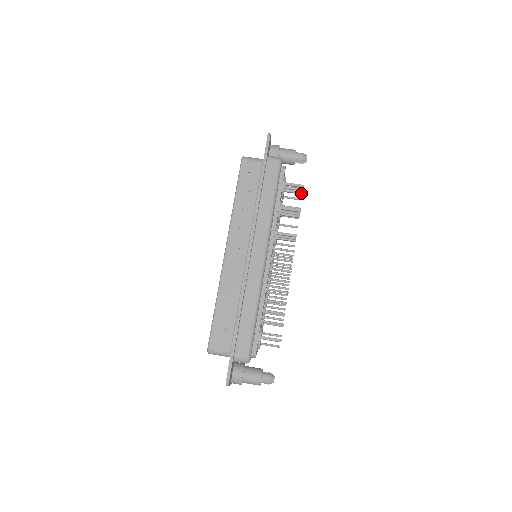
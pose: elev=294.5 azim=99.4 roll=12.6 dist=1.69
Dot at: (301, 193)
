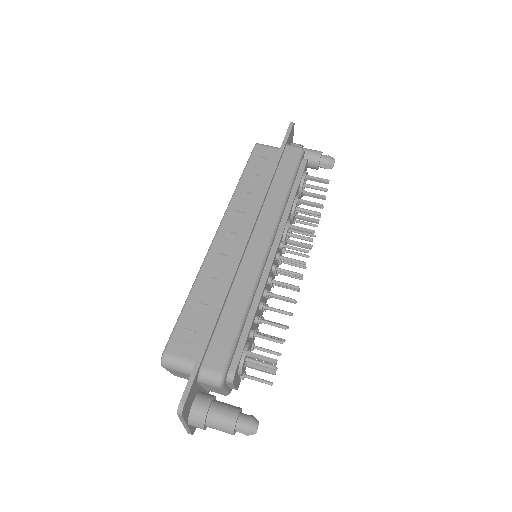
Dot at: (324, 197)
